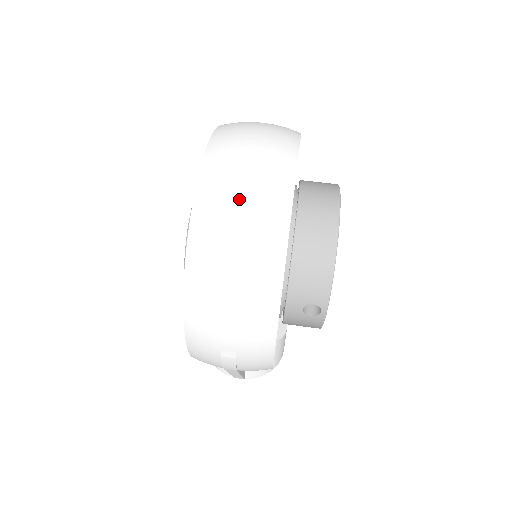
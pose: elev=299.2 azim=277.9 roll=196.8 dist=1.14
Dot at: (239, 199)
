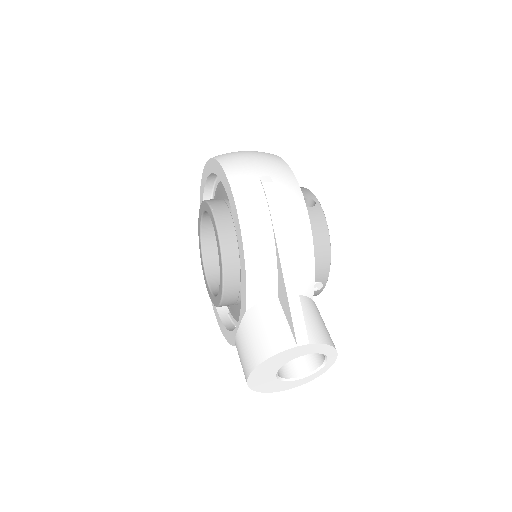
Dot at: occluded
